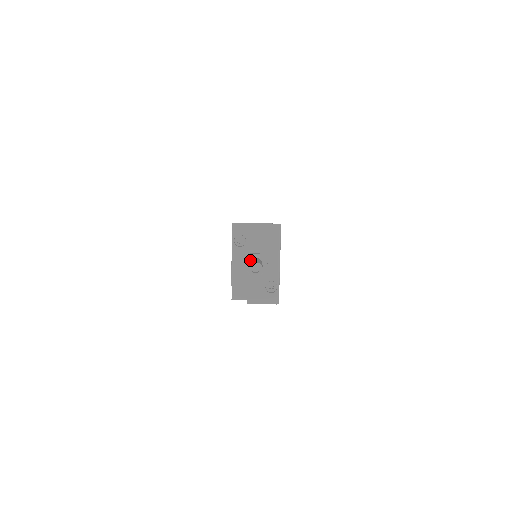
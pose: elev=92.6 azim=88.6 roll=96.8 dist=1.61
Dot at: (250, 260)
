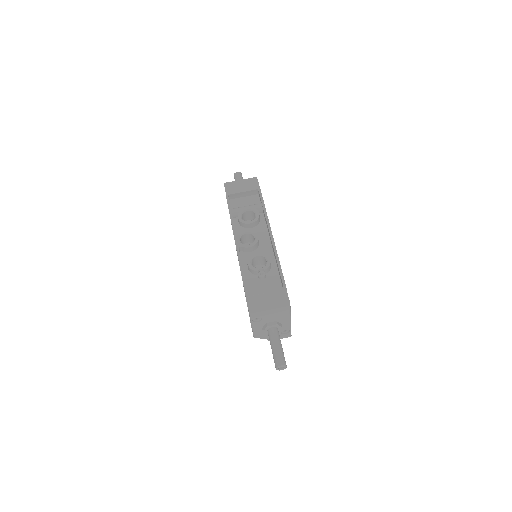
Dot at: (268, 329)
